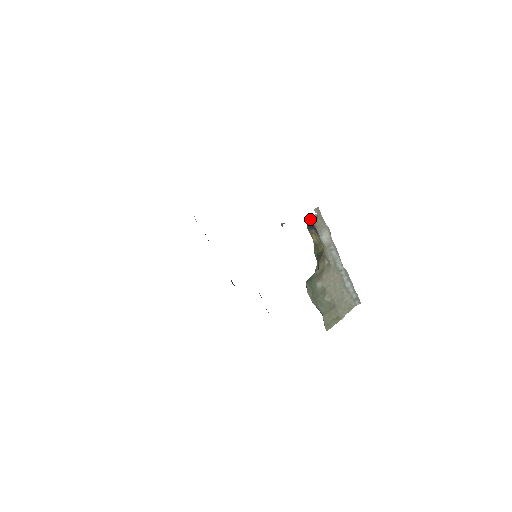
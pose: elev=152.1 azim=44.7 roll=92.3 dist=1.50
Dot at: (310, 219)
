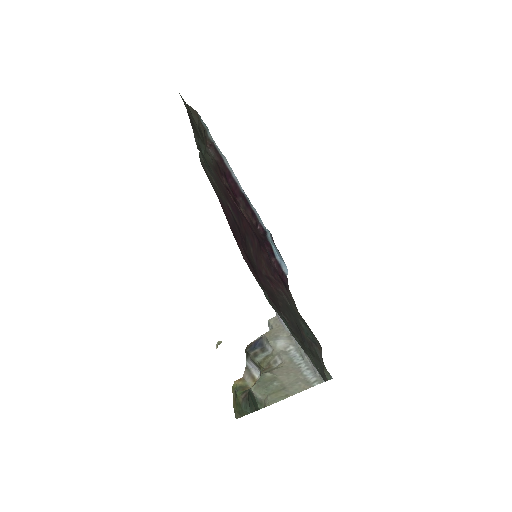
Dot at: (254, 341)
